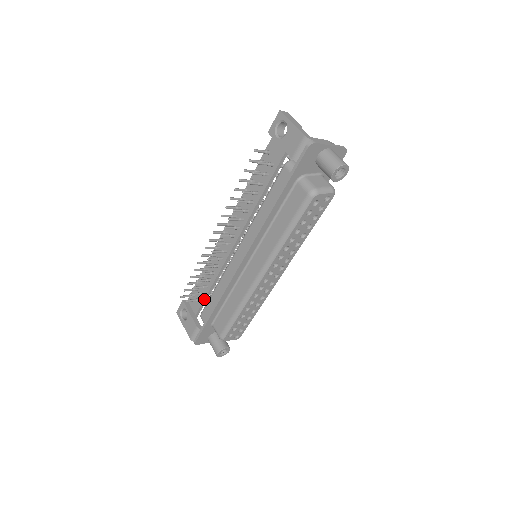
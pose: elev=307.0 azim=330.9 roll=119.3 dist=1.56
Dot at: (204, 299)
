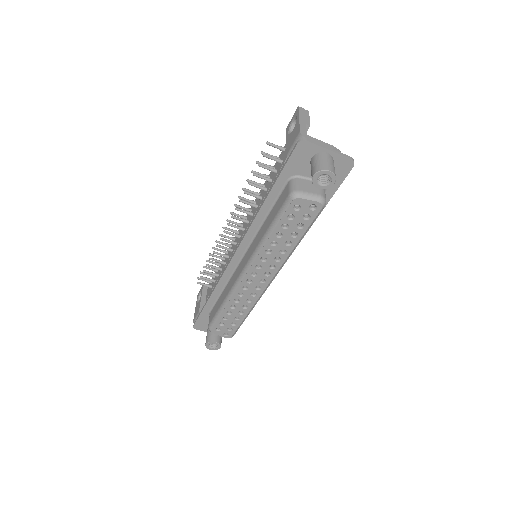
Dot at: (213, 287)
